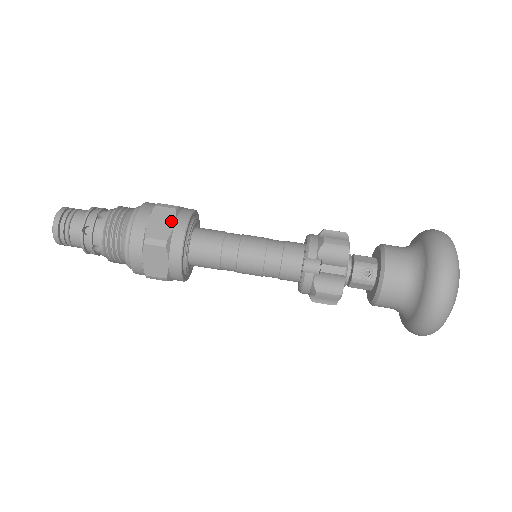
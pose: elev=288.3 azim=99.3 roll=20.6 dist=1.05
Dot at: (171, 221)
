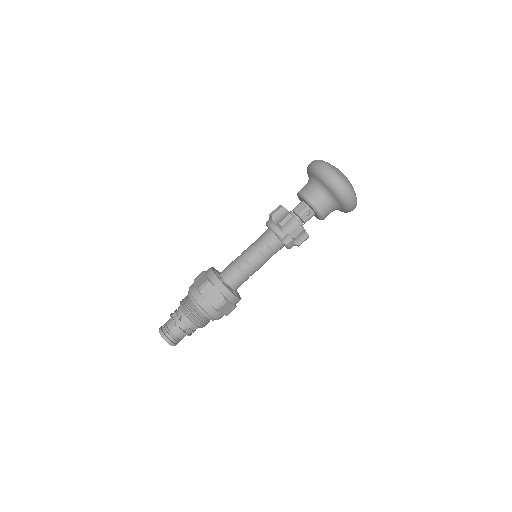
Dot at: (215, 290)
